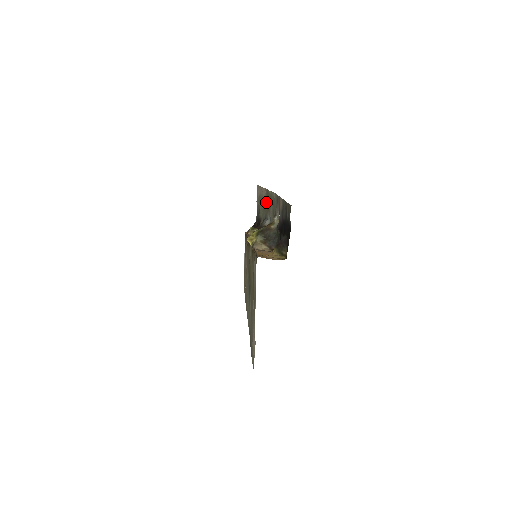
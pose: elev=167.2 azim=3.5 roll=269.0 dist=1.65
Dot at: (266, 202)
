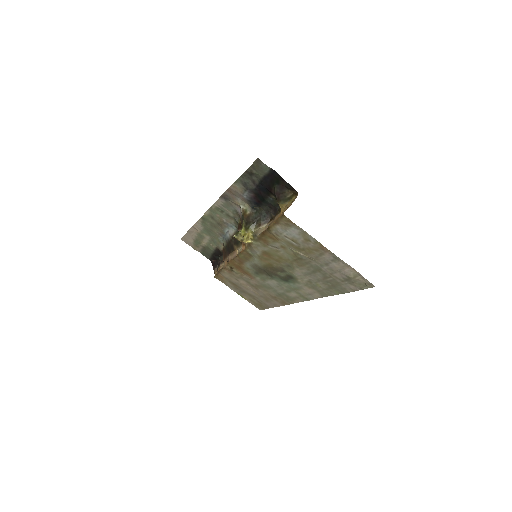
Dot at: (209, 227)
